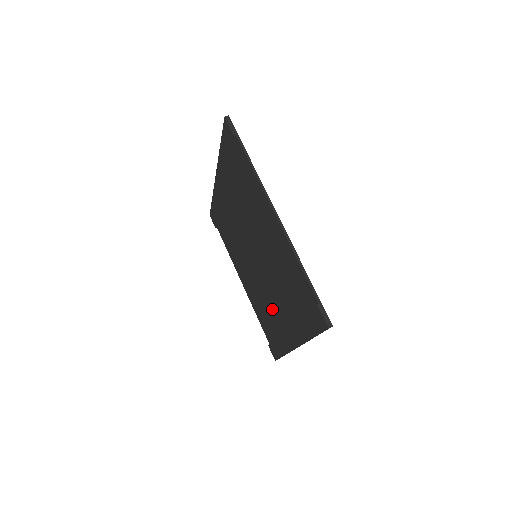
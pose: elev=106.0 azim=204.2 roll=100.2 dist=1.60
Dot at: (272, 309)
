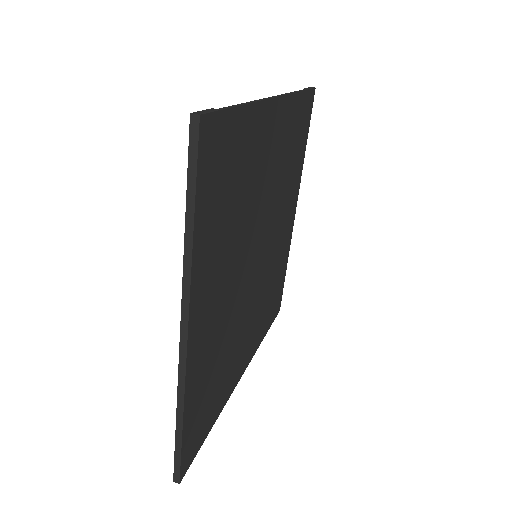
Dot at: occluded
